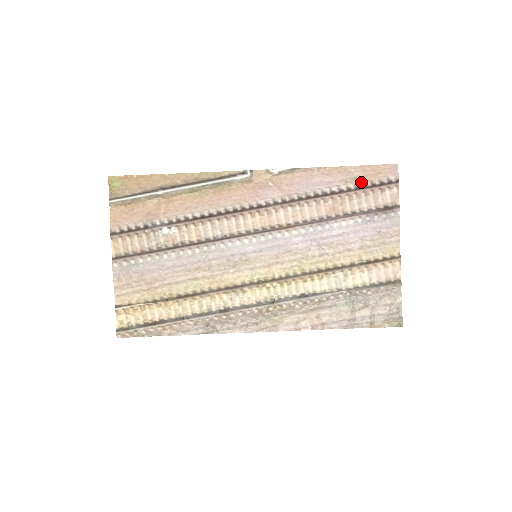
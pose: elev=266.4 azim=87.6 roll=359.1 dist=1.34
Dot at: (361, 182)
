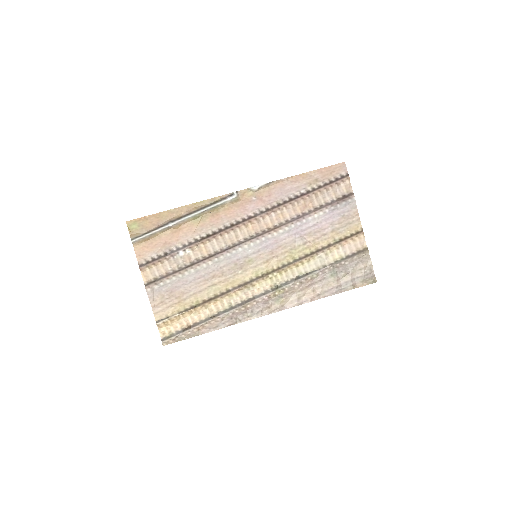
Dot at: (321, 182)
